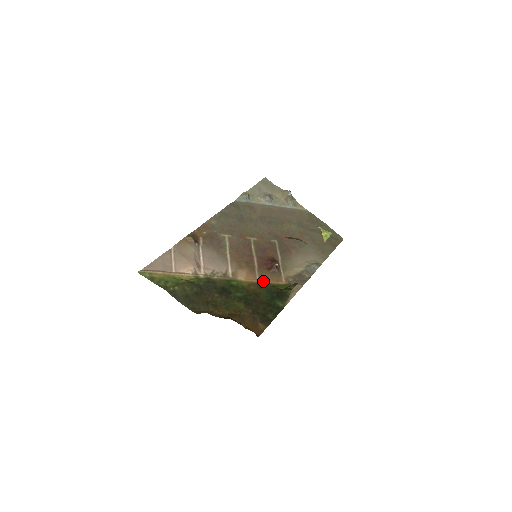
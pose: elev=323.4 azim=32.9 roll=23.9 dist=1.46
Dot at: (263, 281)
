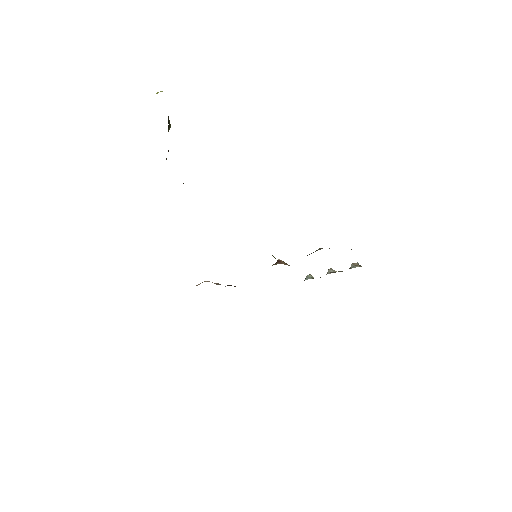
Dot at: occluded
